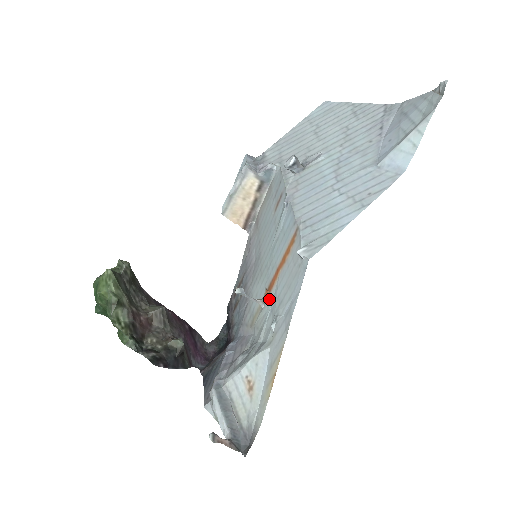
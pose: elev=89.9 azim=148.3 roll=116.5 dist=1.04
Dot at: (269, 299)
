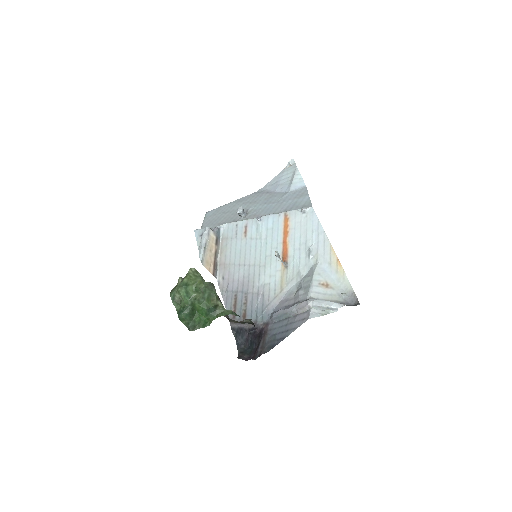
Dot at: (290, 257)
